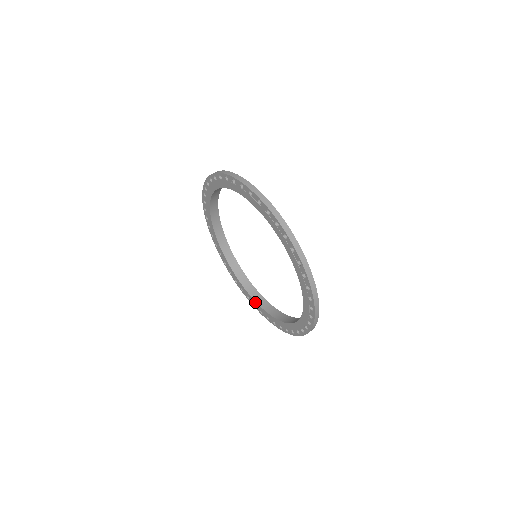
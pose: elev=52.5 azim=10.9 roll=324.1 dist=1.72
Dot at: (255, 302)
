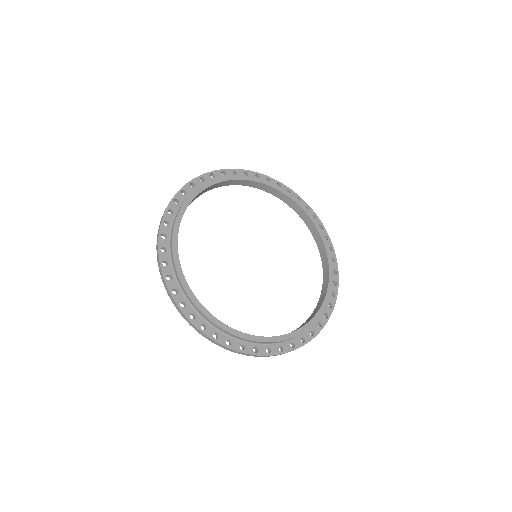
Dot at: (321, 253)
